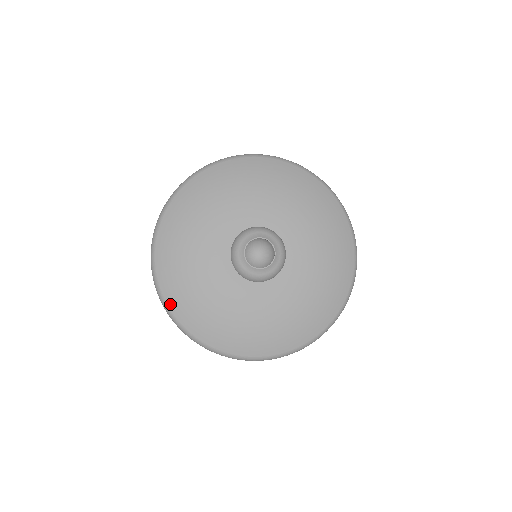
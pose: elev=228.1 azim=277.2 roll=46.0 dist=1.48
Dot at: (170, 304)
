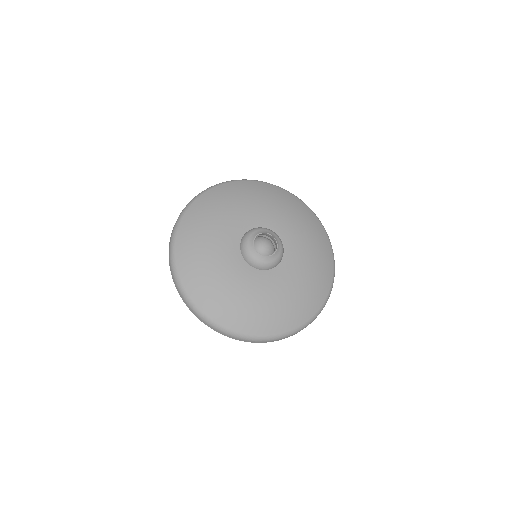
Dot at: (178, 263)
